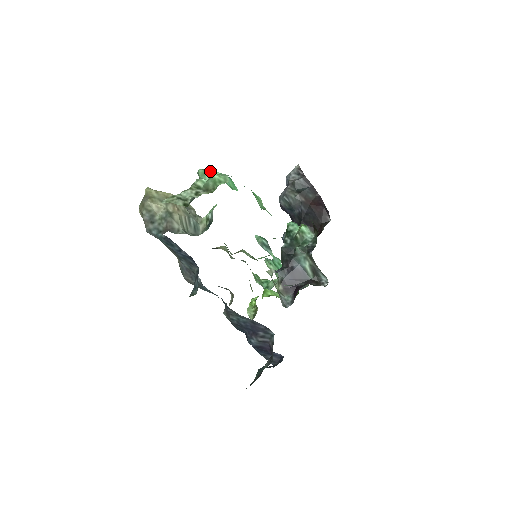
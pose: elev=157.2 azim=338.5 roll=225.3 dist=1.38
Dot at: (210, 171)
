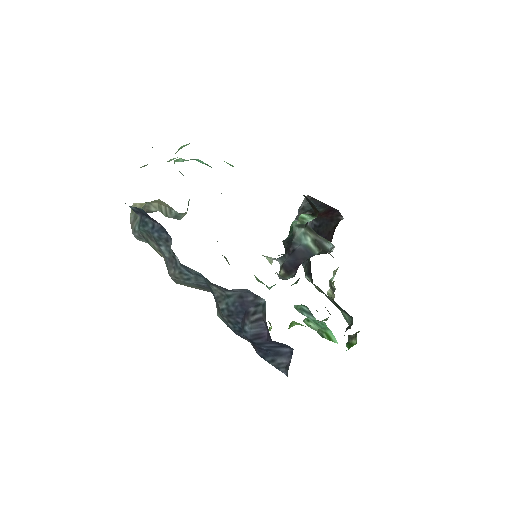
Dot at: (186, 160)
